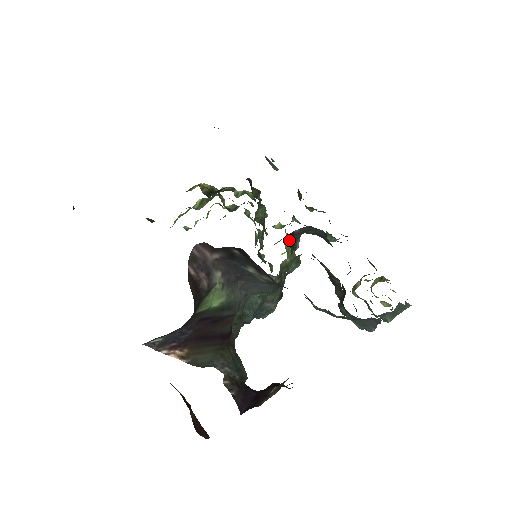
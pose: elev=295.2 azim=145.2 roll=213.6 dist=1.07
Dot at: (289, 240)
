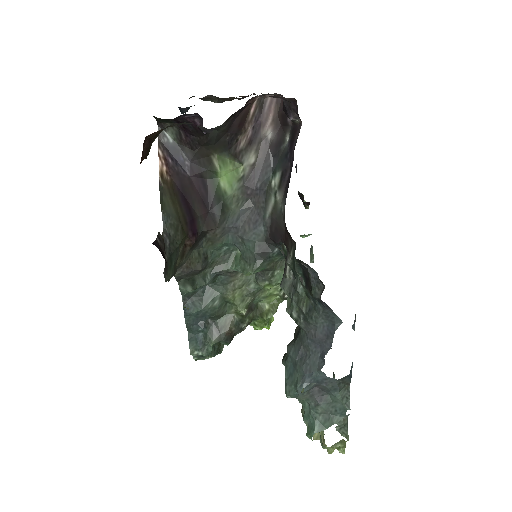
Dot at: occluded
